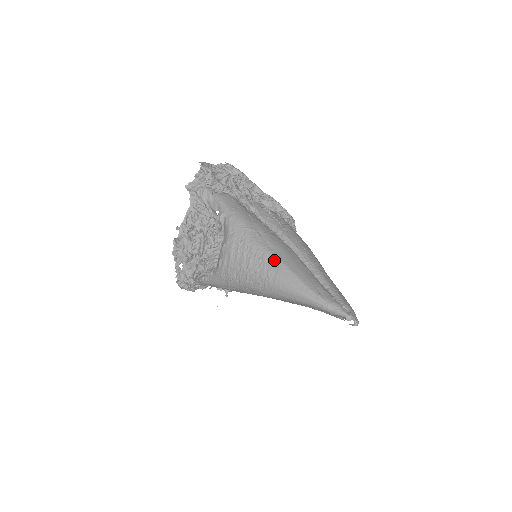
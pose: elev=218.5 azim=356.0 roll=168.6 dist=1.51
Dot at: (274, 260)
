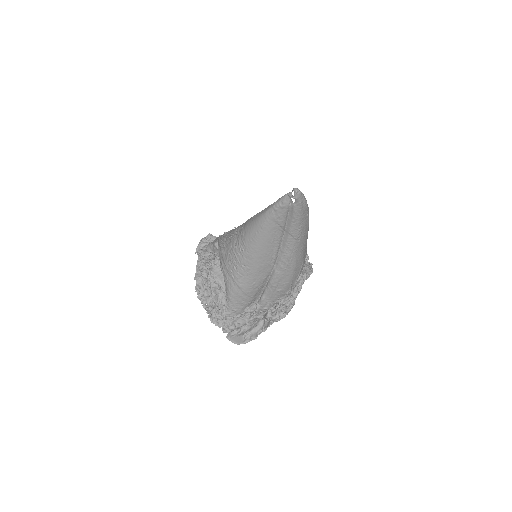
Dot at: (243, 224)
